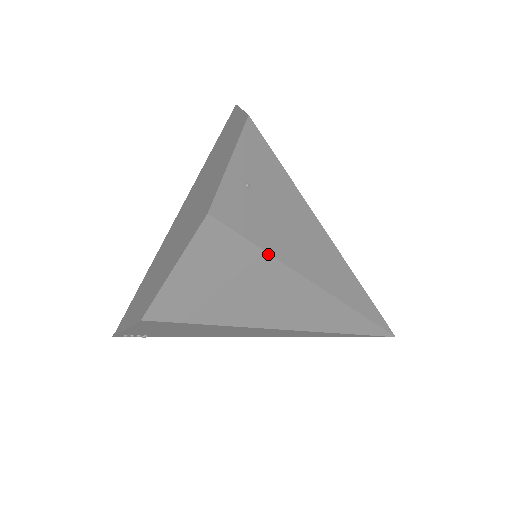
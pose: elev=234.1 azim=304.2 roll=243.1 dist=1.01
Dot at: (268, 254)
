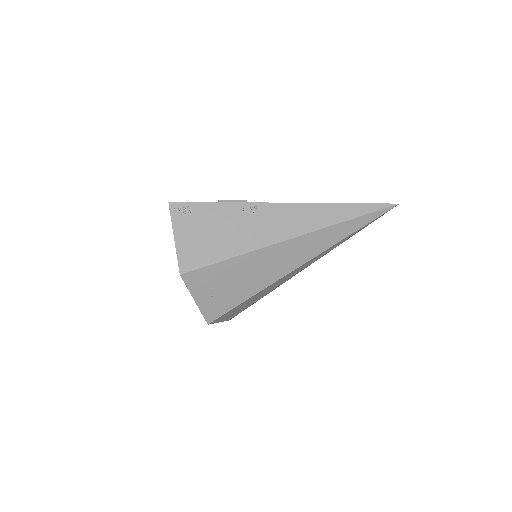
Dot at: (250, 298)
